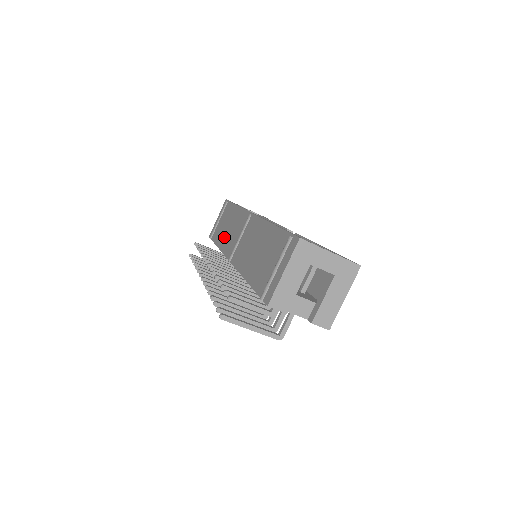
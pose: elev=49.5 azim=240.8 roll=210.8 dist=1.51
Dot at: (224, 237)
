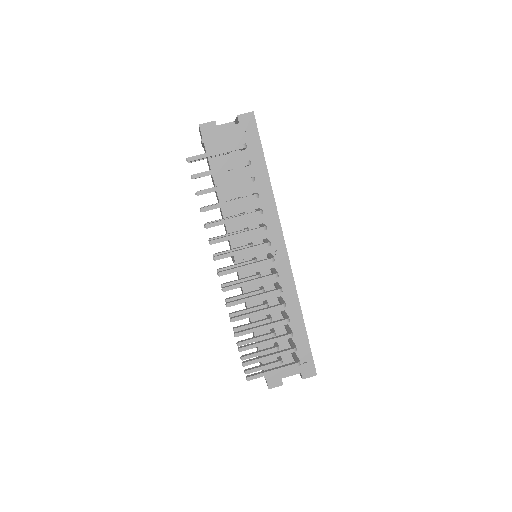
Dot at: occluded
